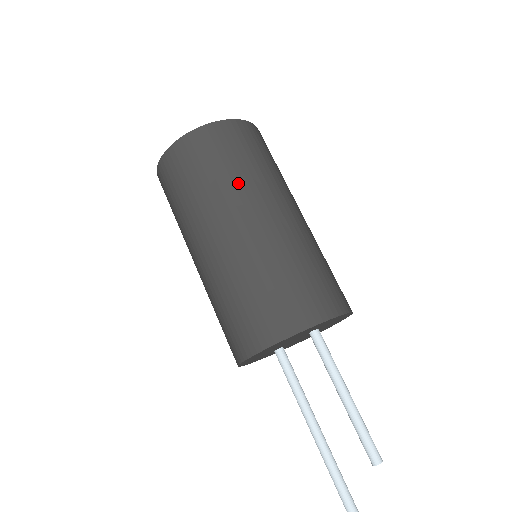
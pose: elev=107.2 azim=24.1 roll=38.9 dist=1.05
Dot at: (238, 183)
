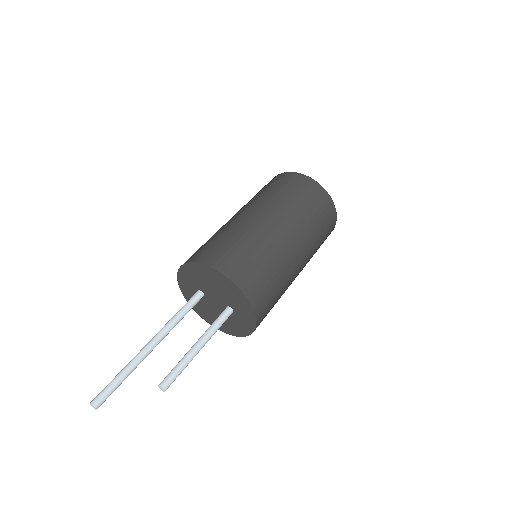
Dot at: (306, 222)
